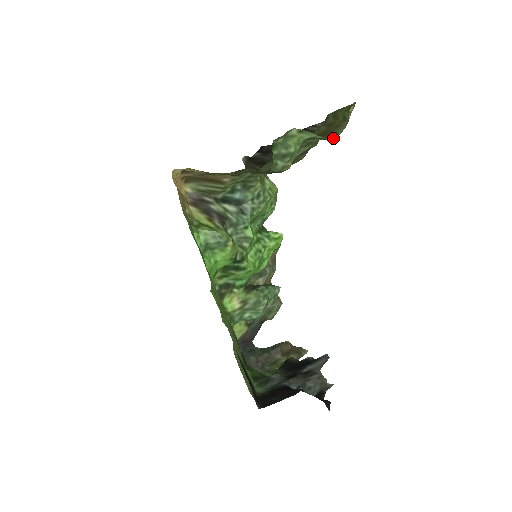
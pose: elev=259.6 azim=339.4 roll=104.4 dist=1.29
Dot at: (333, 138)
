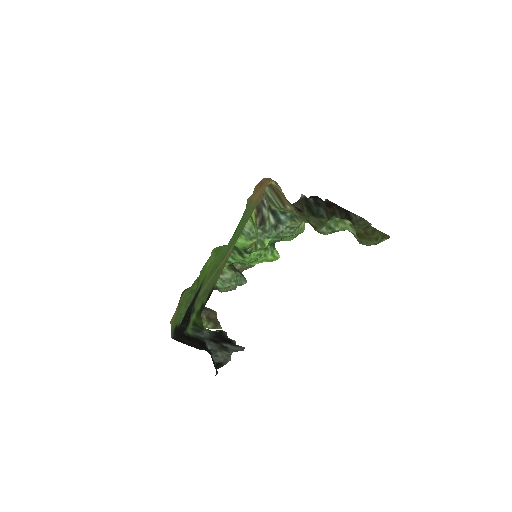
Dot at: (362, 244)
